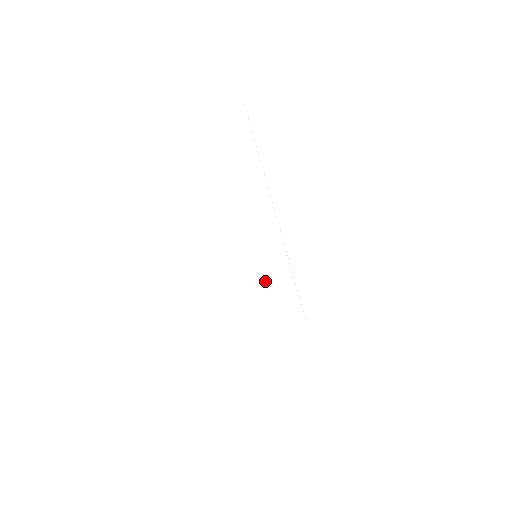
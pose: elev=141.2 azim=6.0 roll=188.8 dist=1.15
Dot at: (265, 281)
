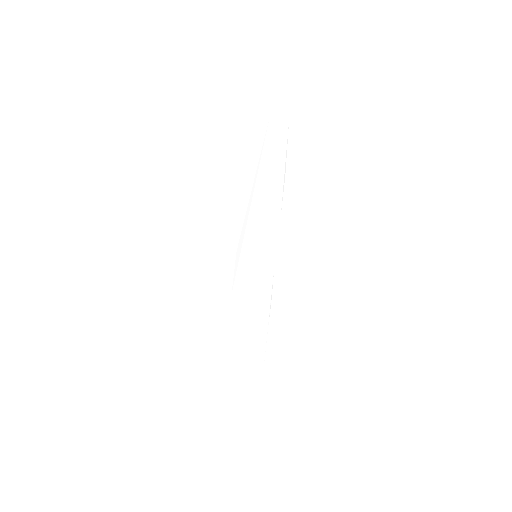
Dot at: (254, 281)
